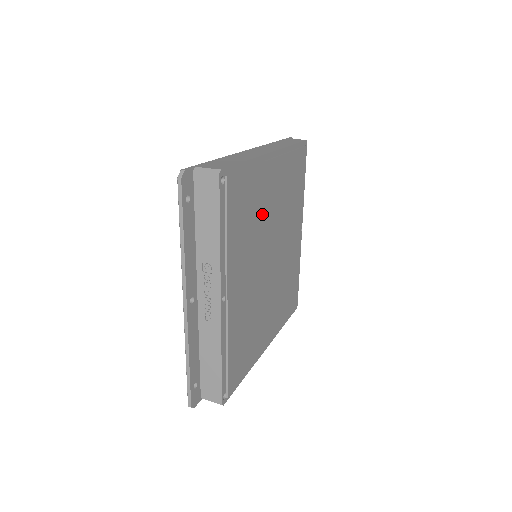
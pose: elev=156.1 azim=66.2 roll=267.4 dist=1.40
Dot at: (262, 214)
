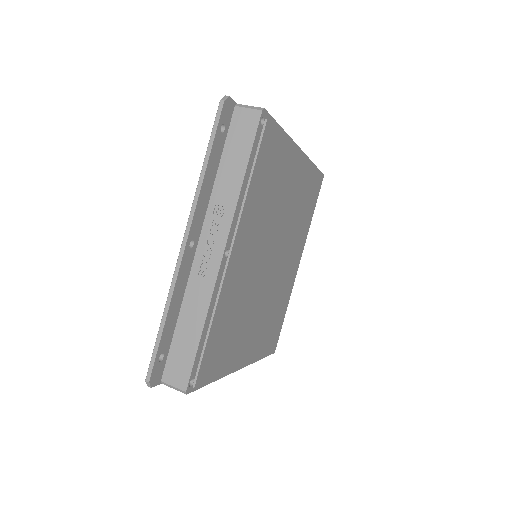
Dot at: (279, 200)
